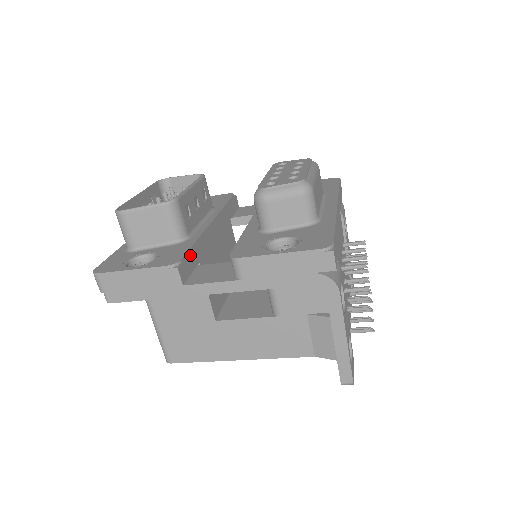
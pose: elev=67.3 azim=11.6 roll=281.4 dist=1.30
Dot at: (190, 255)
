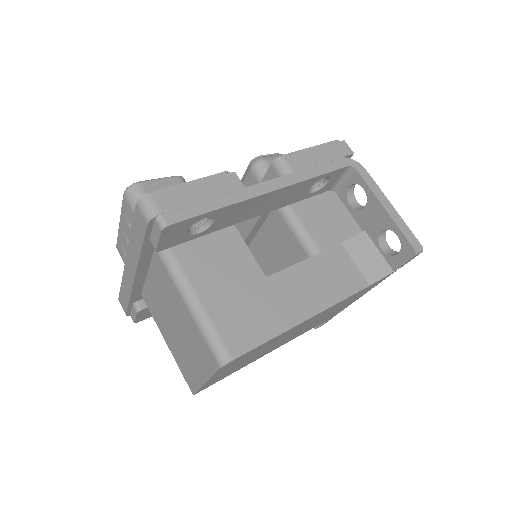
Dot at: occluded
